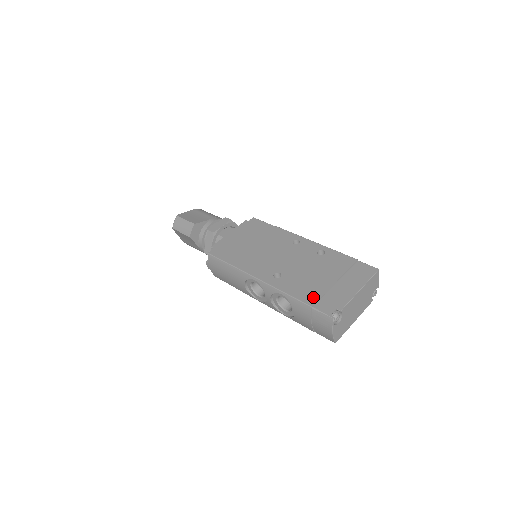
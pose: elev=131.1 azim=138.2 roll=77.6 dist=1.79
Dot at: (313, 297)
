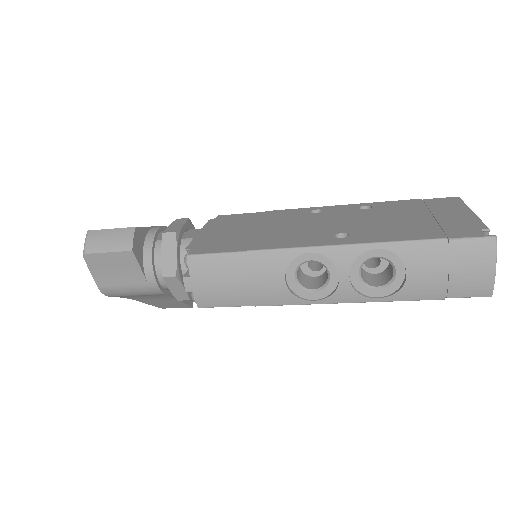
Dot at: (431, 231)
